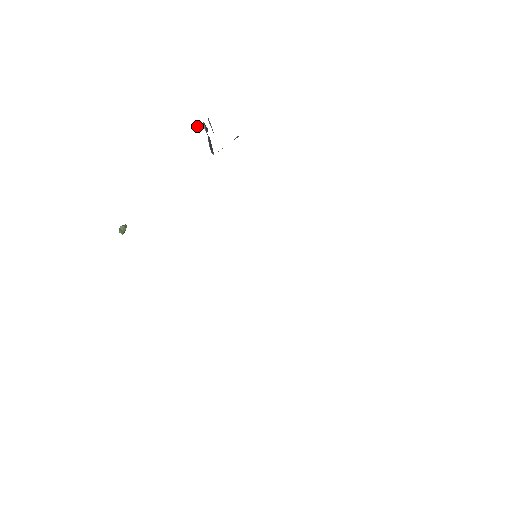
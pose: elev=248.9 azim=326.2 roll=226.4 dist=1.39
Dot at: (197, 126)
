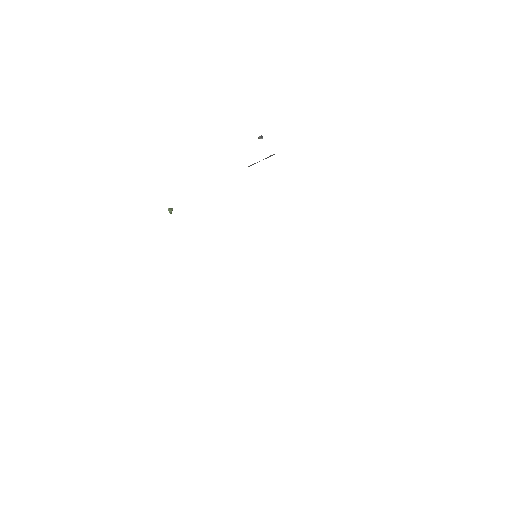
Dot at: (258, 138)
